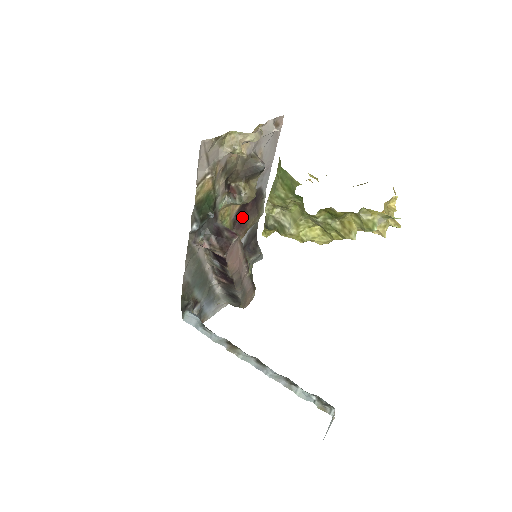
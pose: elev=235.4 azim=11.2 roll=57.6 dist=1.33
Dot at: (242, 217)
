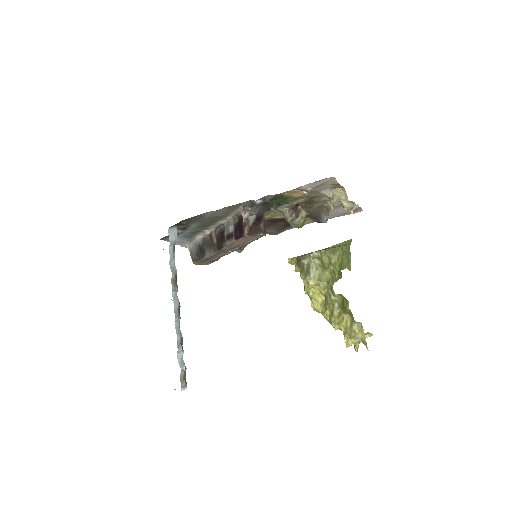
Dot at: (271, 223)
